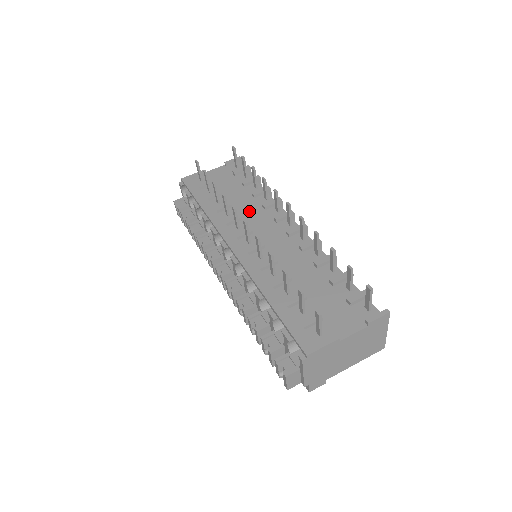
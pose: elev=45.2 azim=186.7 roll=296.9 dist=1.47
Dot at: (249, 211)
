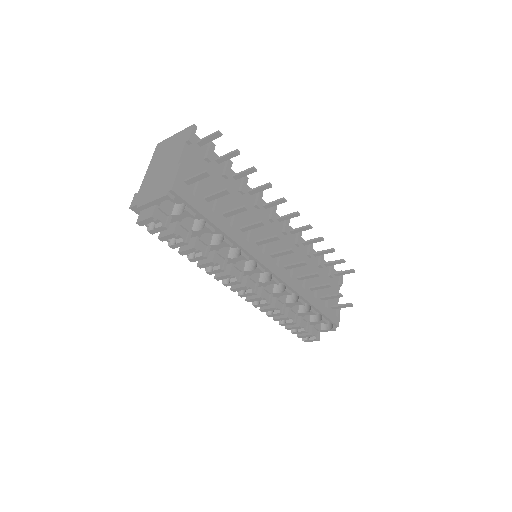
Dot at: (250, 216)
